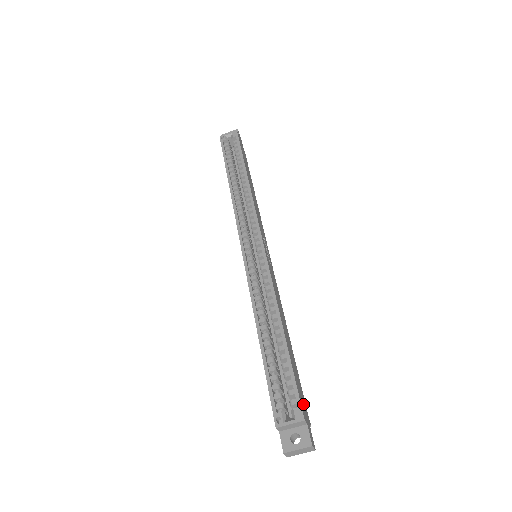
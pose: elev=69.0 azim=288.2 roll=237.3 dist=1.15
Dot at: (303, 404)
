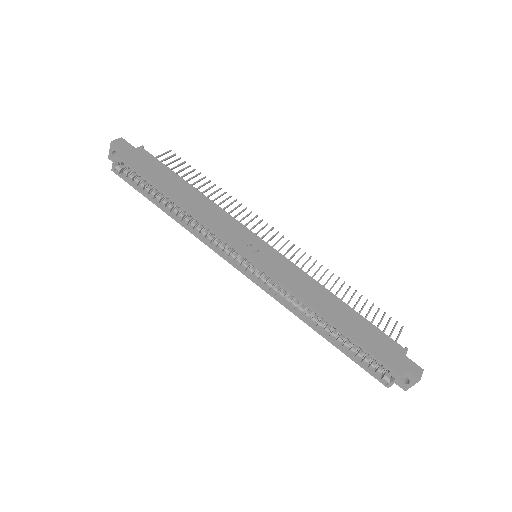
Dot at: (391, 354)
